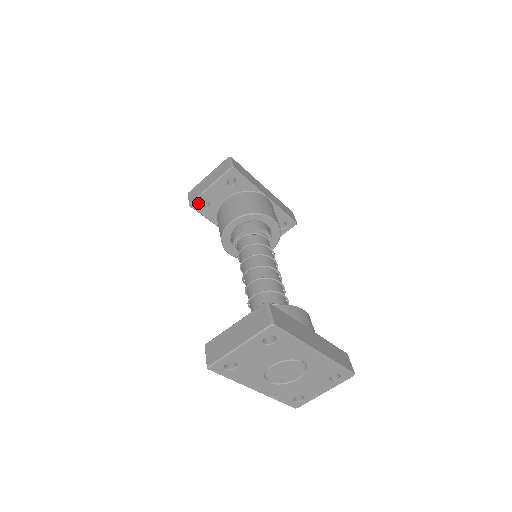
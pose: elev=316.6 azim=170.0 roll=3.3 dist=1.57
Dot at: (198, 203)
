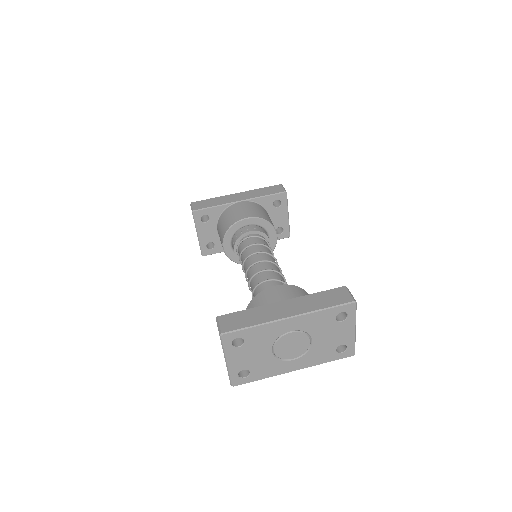
Dot at: (206, 250)
